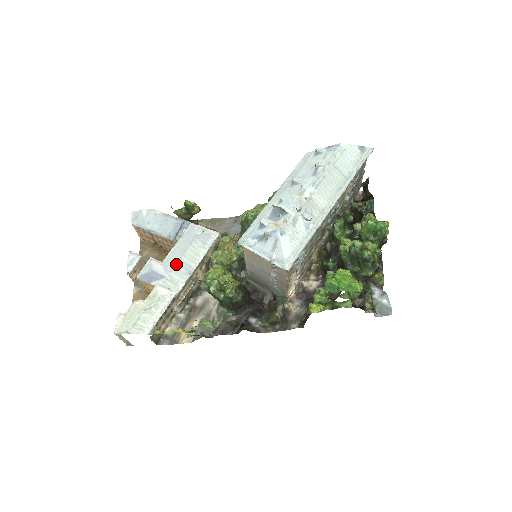
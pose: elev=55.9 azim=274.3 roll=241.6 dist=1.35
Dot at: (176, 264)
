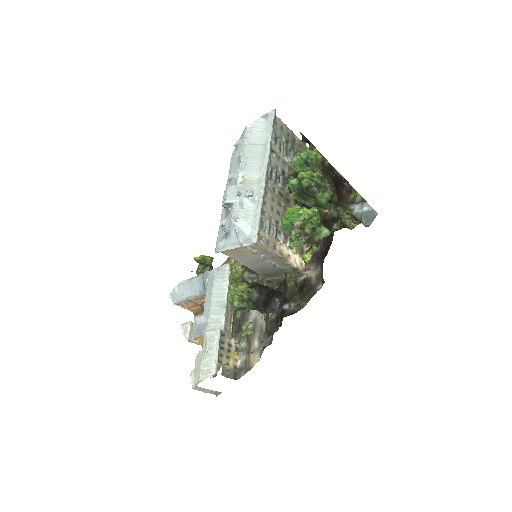
Dot at: (210, 307)
